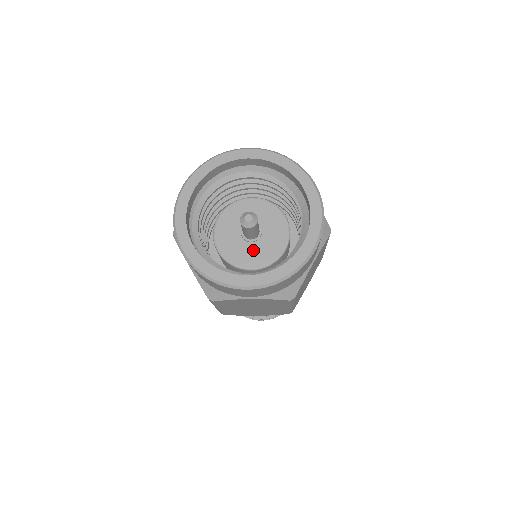
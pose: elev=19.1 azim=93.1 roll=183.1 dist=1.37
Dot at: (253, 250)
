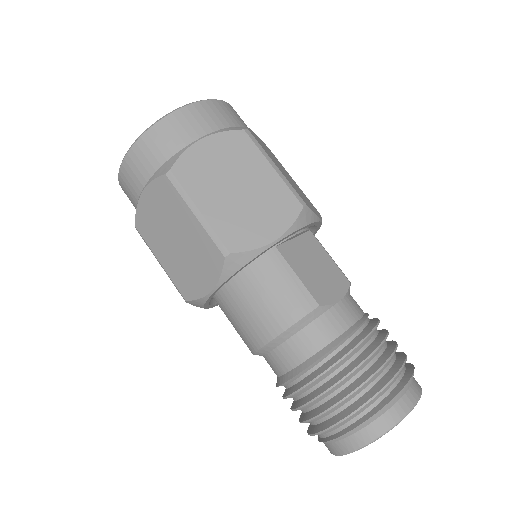
Dot at: occluded
